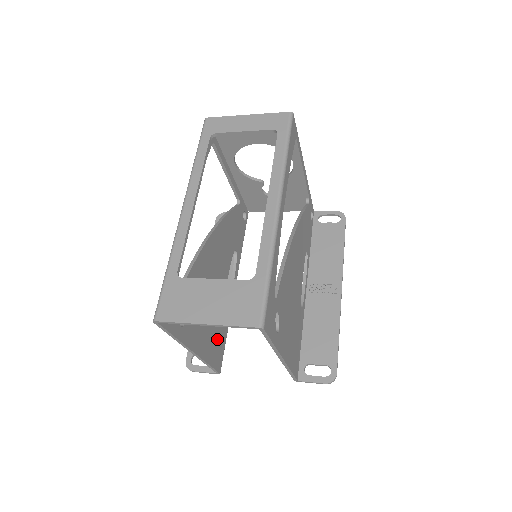
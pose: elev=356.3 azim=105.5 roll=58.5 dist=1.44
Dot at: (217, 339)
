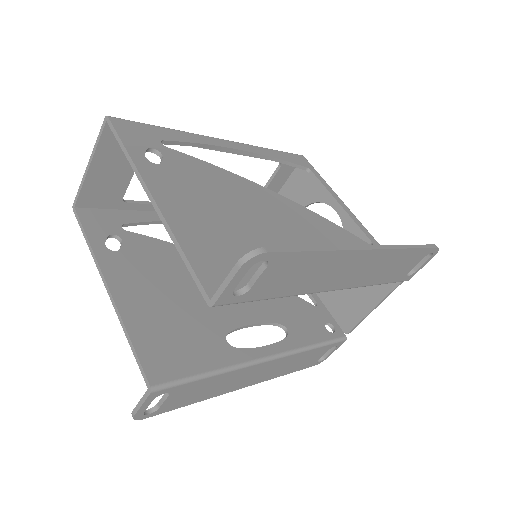
Dot at: (174, 342)
